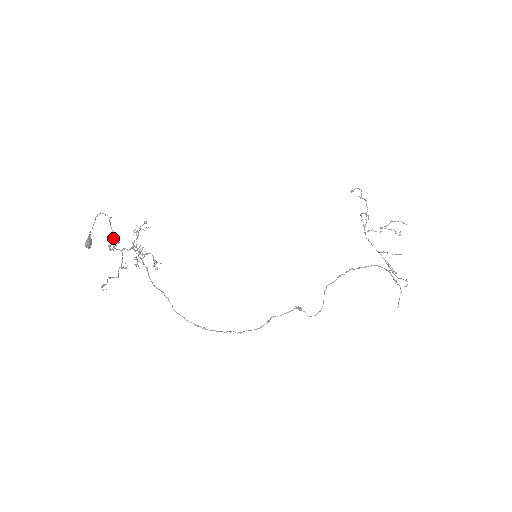
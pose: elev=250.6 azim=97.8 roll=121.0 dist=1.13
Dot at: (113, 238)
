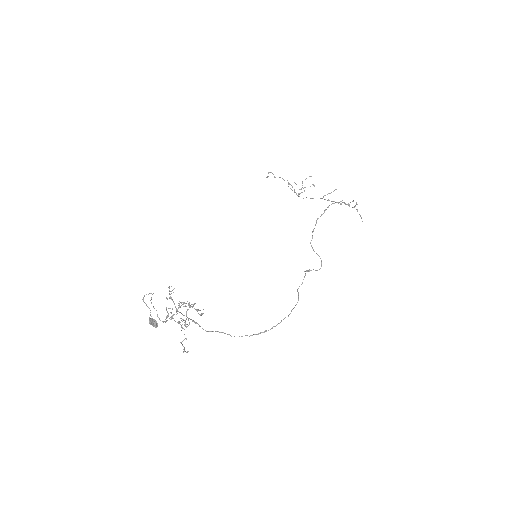
Dot at: (157, 315)
